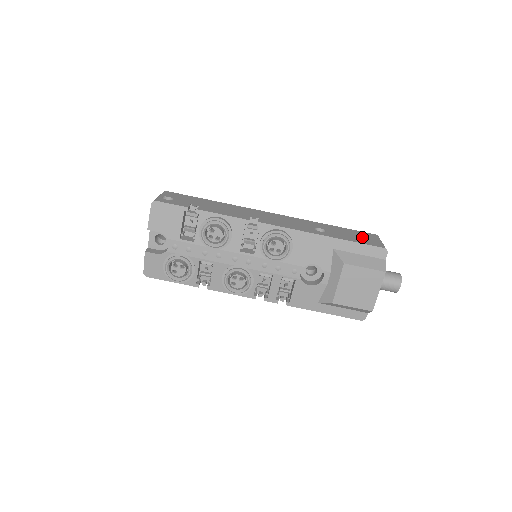
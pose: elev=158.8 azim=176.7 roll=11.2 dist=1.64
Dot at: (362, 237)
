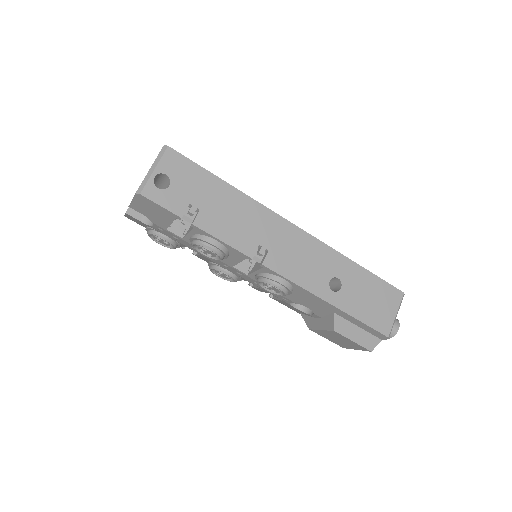
Dot at: (378, 304)
